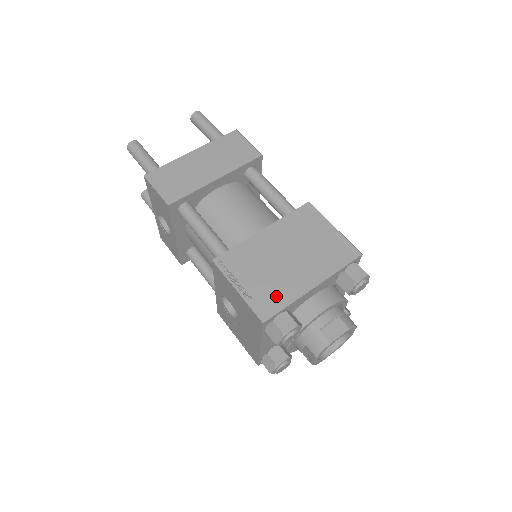
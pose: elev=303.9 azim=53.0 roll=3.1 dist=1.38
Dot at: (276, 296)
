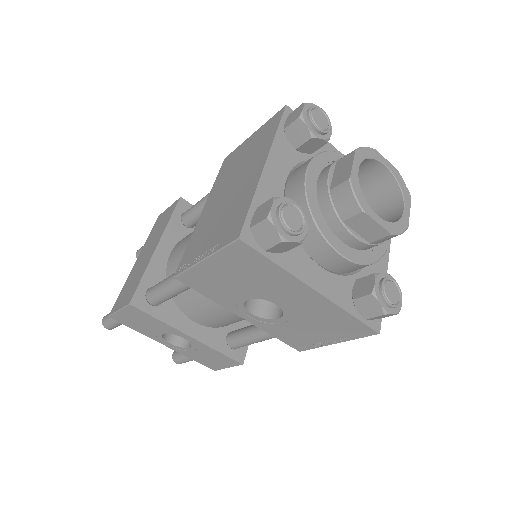
Dot at: (237, 214)
